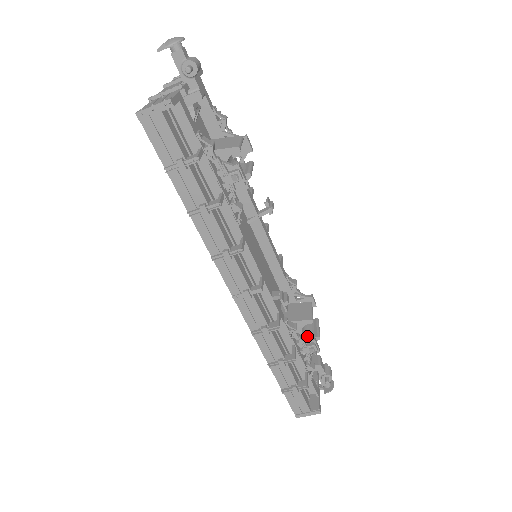
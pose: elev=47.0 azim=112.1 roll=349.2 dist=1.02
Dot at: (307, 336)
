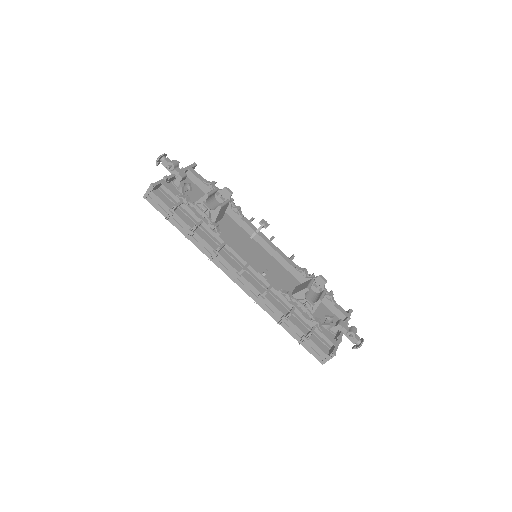
Dot at: (313, 302)
